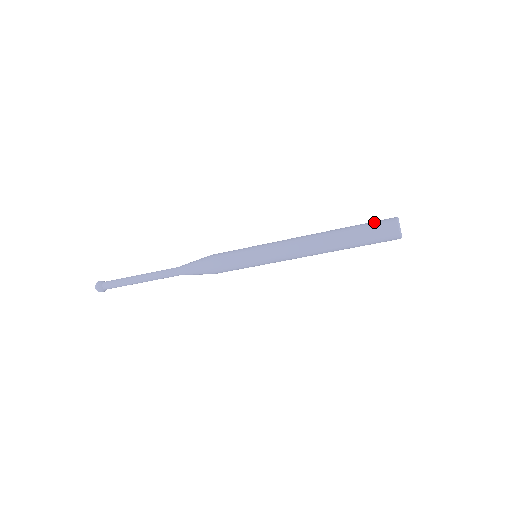
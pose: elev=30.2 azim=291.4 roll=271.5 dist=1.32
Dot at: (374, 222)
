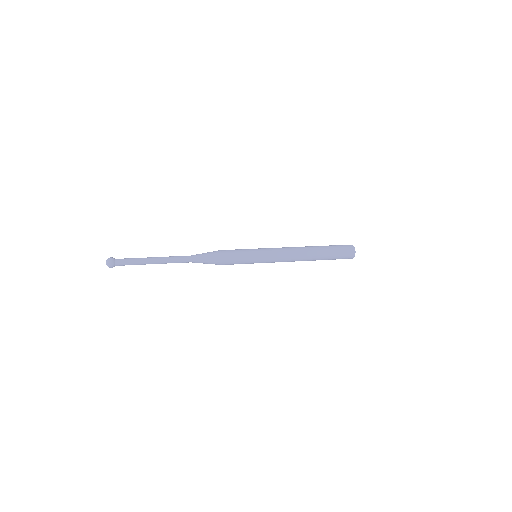
Dot at: (341, 252)
